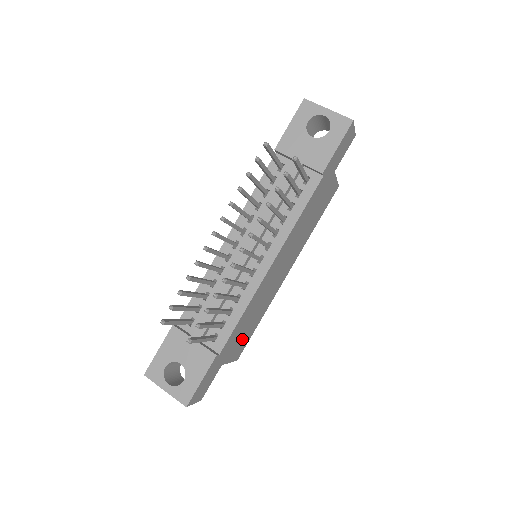
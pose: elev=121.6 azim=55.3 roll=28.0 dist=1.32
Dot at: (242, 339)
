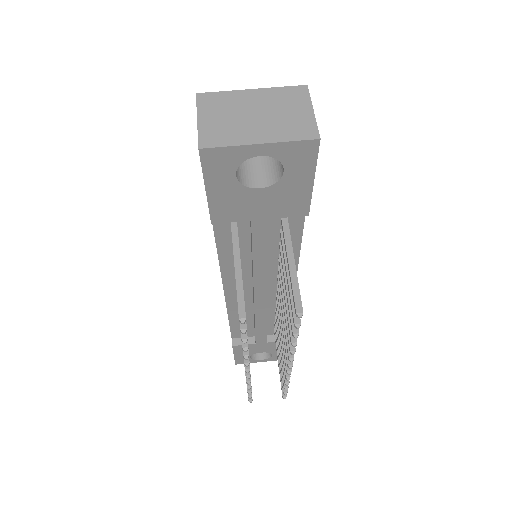
Dot at: occluded
